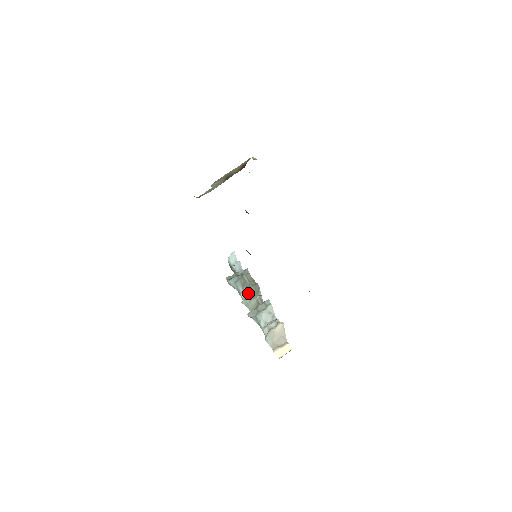
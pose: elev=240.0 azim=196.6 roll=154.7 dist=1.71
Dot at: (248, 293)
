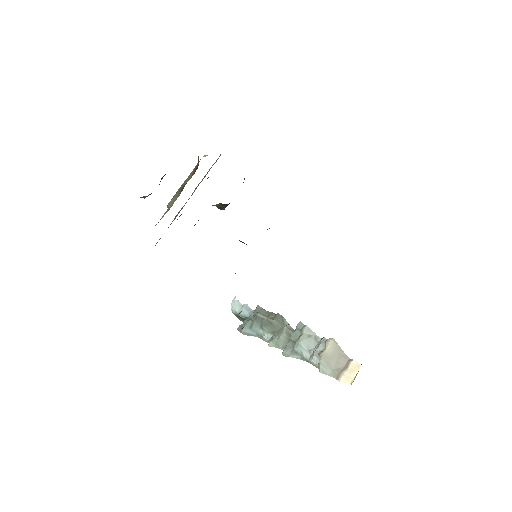
Dot at: (271, 331)
